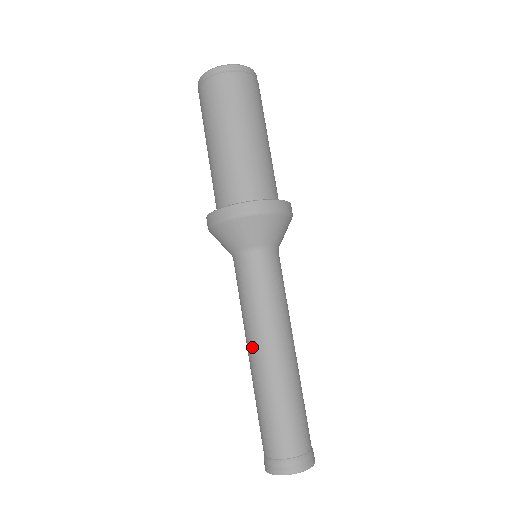
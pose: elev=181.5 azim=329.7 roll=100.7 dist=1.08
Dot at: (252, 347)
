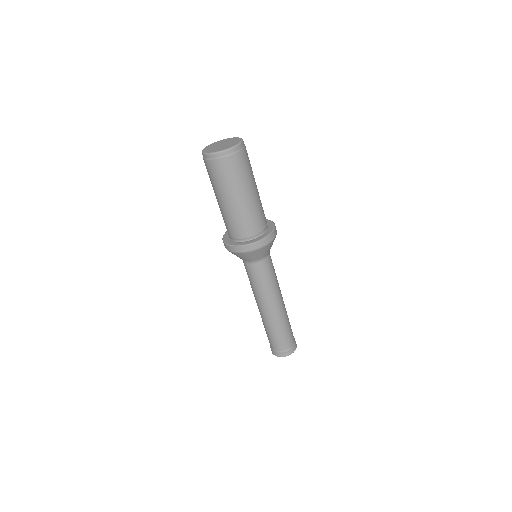
Dot at: (262, 306)
